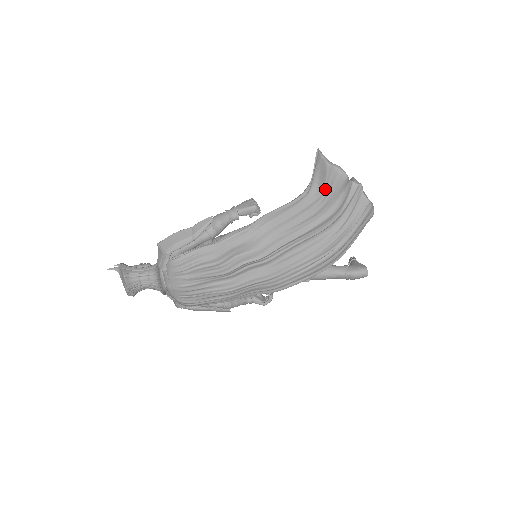
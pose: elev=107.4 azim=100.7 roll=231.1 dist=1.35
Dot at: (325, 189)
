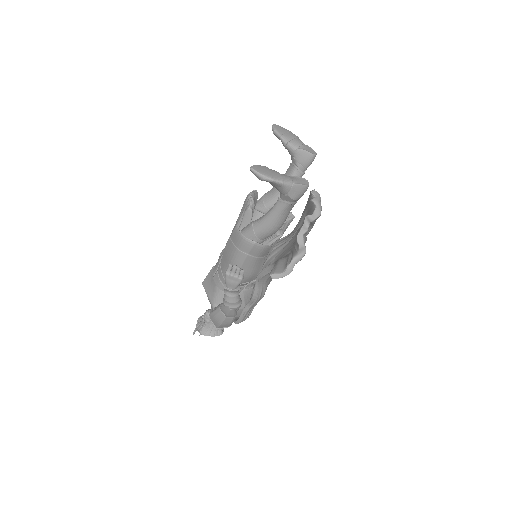
Dot at: occluded
